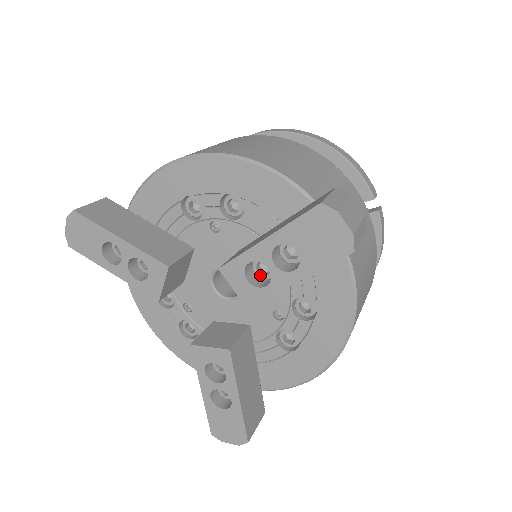
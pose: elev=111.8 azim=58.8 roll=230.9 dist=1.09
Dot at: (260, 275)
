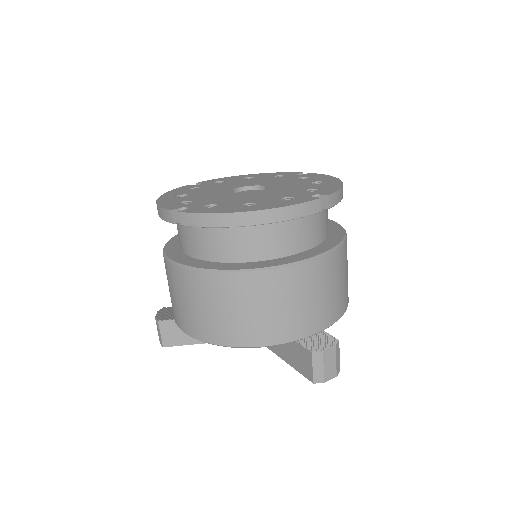
Dot at: occluded
